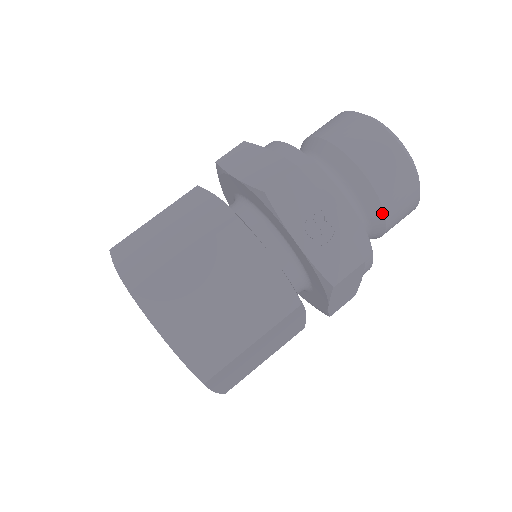
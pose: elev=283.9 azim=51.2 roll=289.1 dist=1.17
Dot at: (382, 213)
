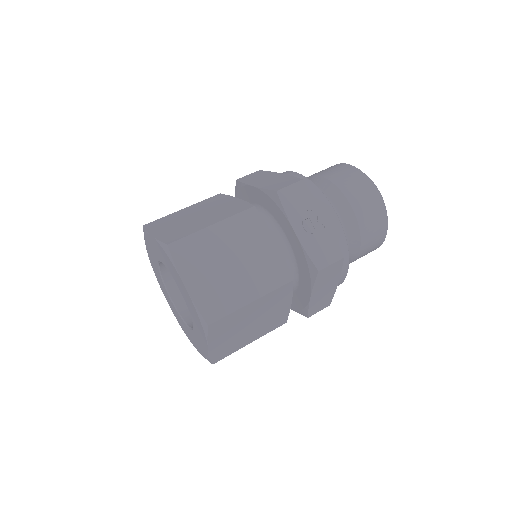
Dot at: (358, 234)
